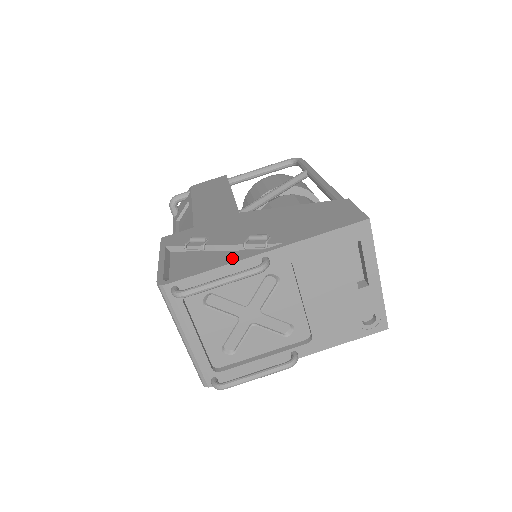
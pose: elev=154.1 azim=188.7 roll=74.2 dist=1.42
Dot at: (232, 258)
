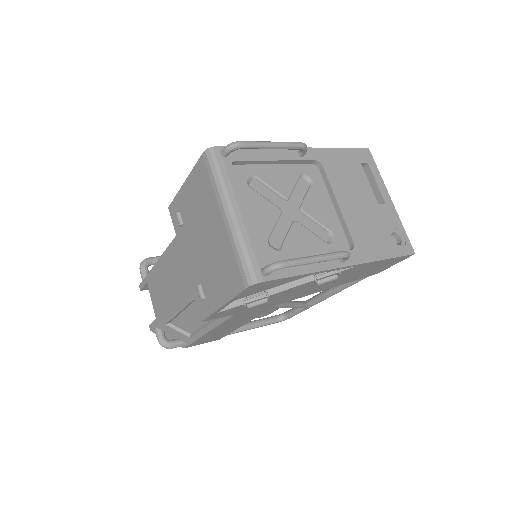
Dot at: occluded
